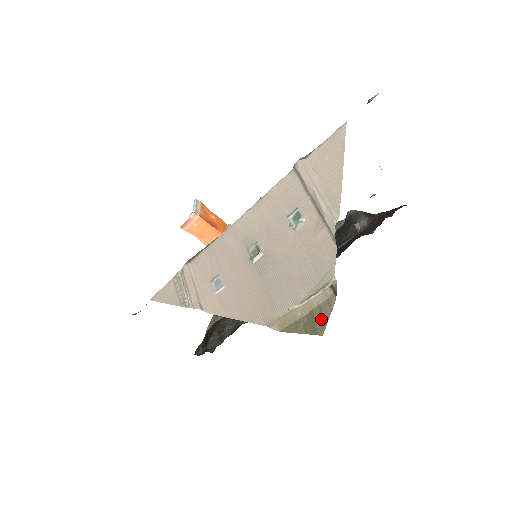
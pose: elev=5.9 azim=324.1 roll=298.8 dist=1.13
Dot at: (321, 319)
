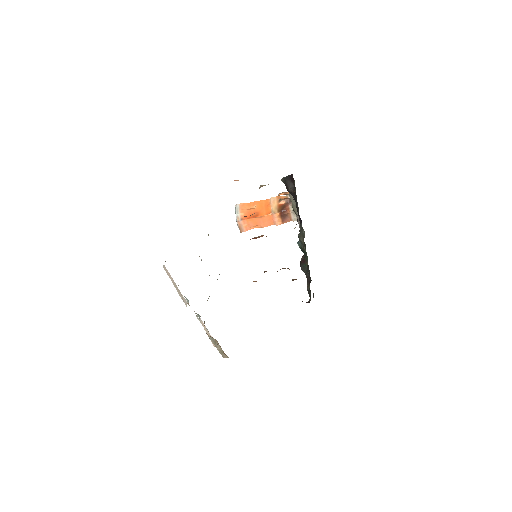
Dot at: occluded
